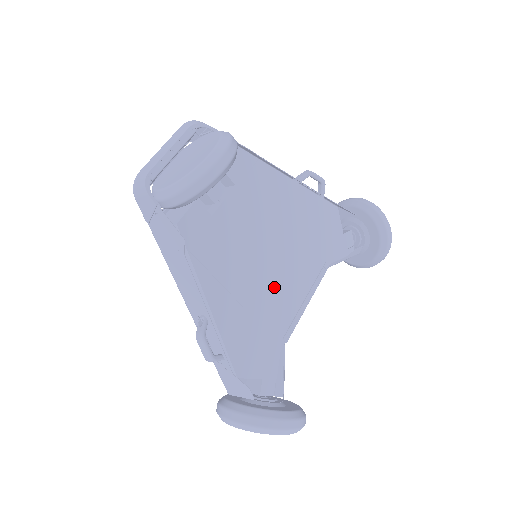
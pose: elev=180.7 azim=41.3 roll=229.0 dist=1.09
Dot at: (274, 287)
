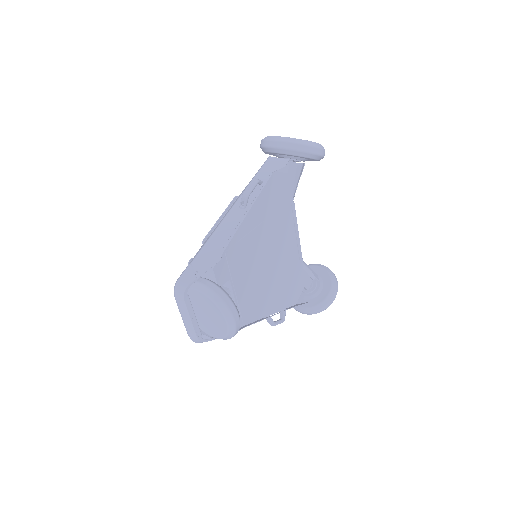
Dot at: (281, 262)
